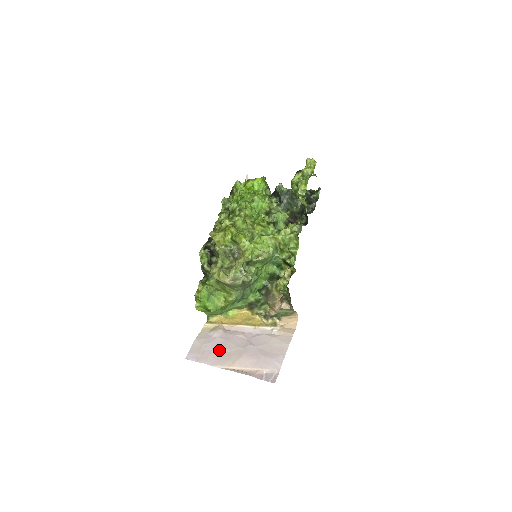
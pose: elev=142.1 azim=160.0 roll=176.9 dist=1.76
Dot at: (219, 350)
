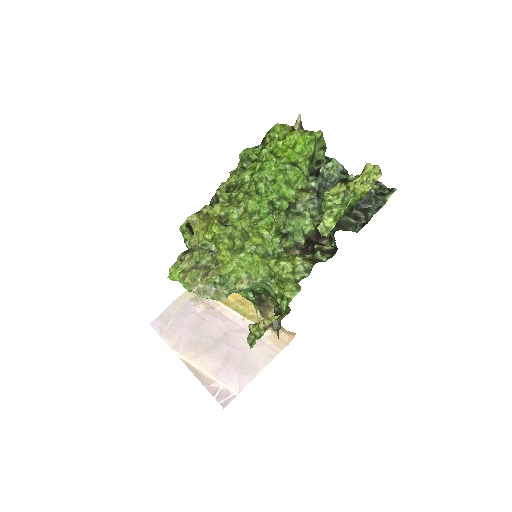
Dot at: (188, 332)
